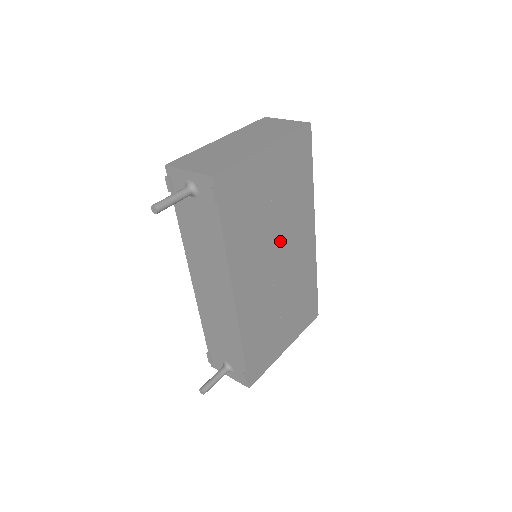
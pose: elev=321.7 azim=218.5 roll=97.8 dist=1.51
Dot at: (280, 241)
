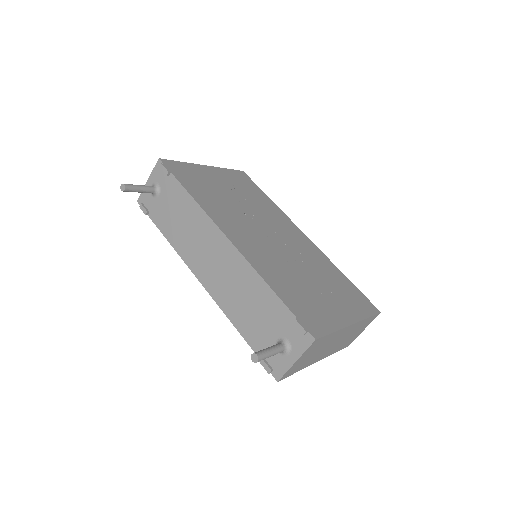
Dot at: (261, 222)
